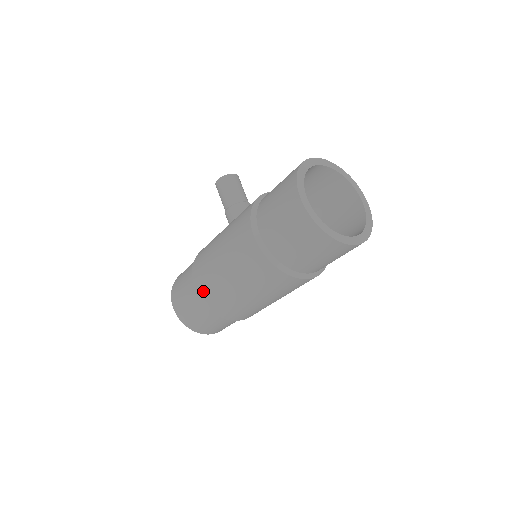
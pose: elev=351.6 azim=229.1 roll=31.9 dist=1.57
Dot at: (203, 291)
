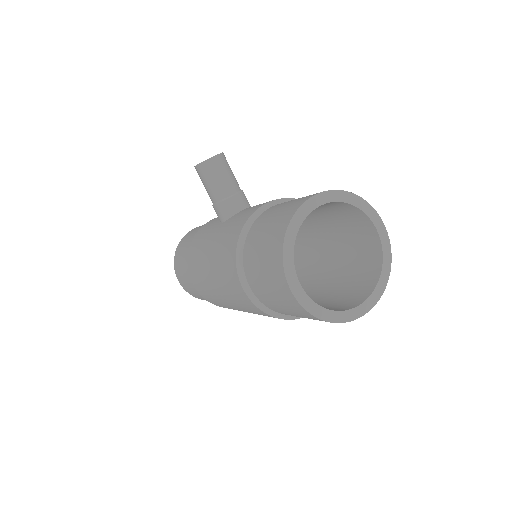
Dot at: (203, 293)
